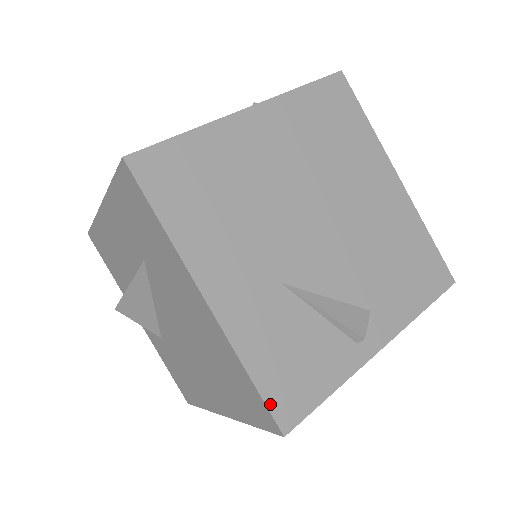
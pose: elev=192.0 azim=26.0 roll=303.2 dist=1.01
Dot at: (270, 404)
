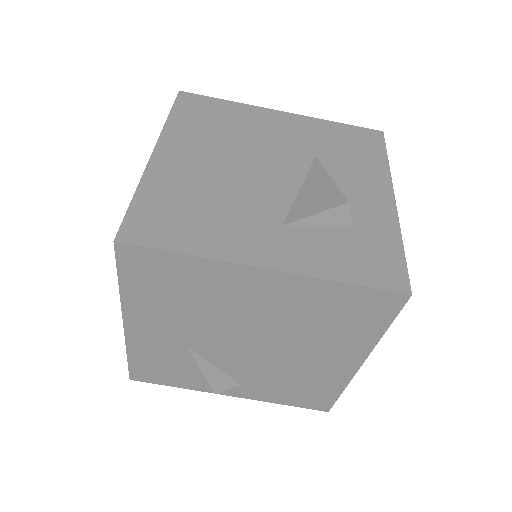
Dot at: (131, 369)
